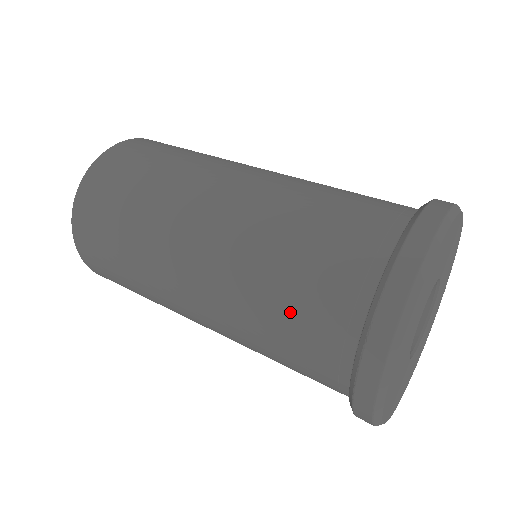
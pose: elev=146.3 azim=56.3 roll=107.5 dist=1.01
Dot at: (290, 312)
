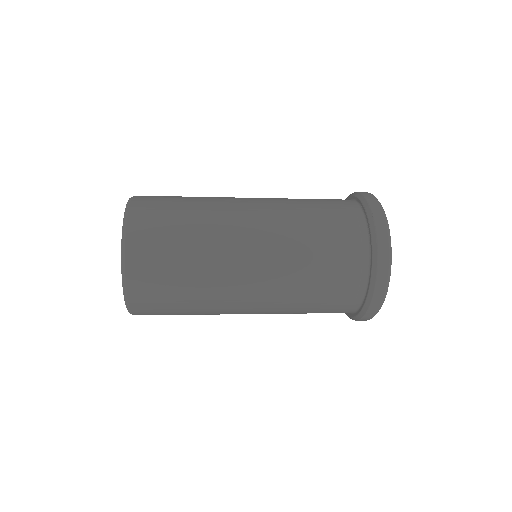
Dot at: (325, 219)
